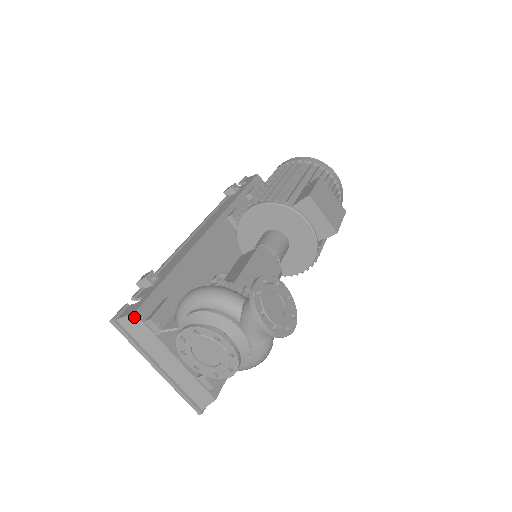
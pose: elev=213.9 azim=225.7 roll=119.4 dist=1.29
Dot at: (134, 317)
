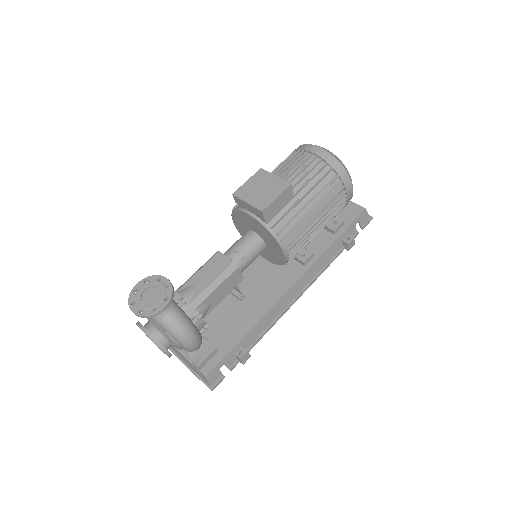
Dot at: occluded
